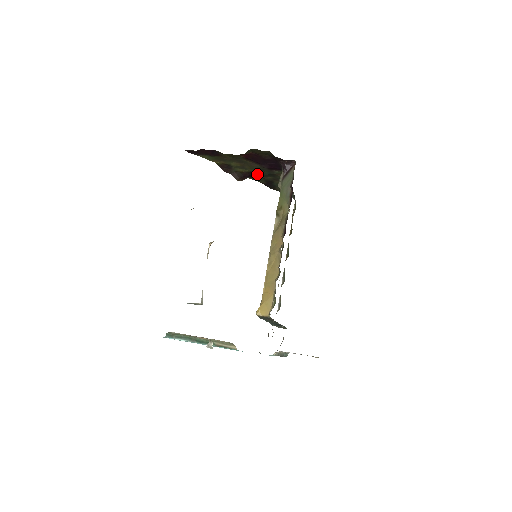
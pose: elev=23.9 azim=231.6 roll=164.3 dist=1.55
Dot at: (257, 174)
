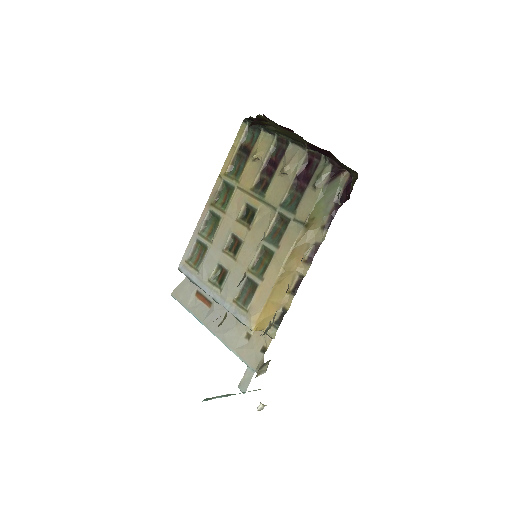
Dot at: (275, 129)
